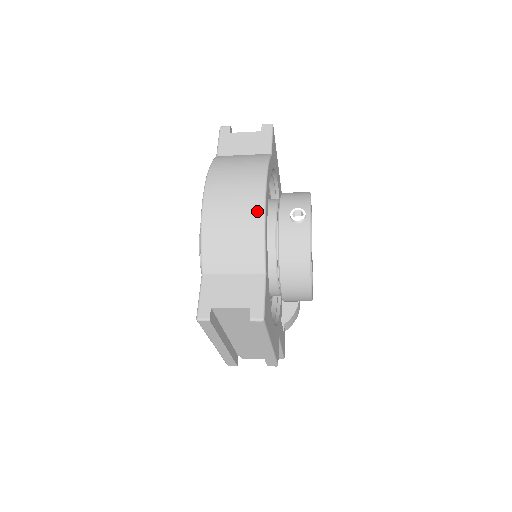
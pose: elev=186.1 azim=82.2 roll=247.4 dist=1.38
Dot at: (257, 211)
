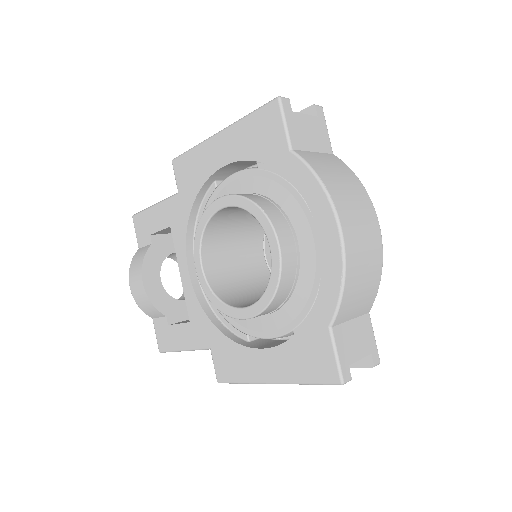
Dot at: (380, 249)
